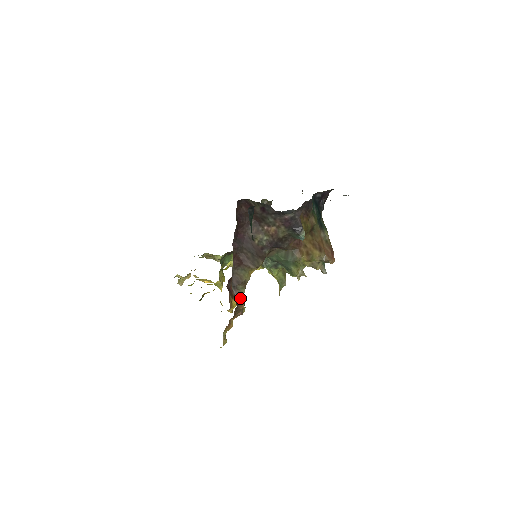
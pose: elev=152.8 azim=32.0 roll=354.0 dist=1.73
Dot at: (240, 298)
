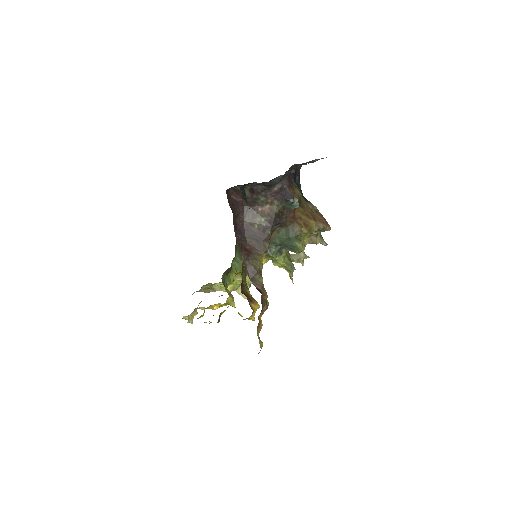
Dot at: (261, 288)
